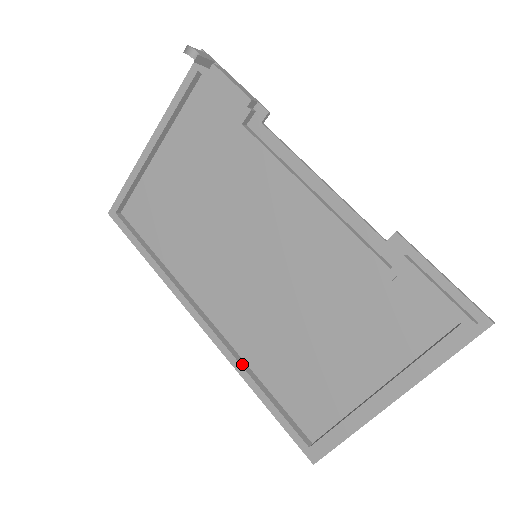
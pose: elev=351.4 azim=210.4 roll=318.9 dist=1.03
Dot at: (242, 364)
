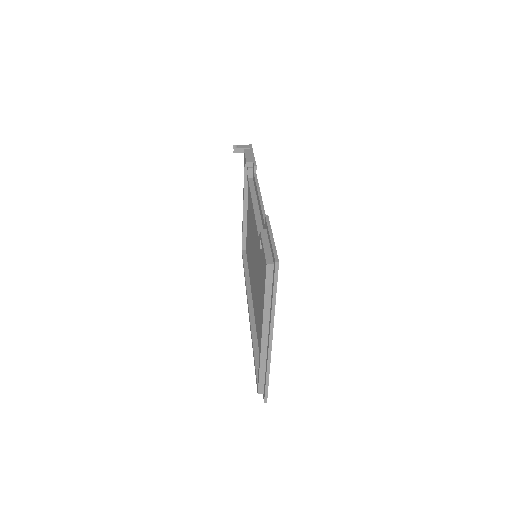
Dot at: (253, 332)
